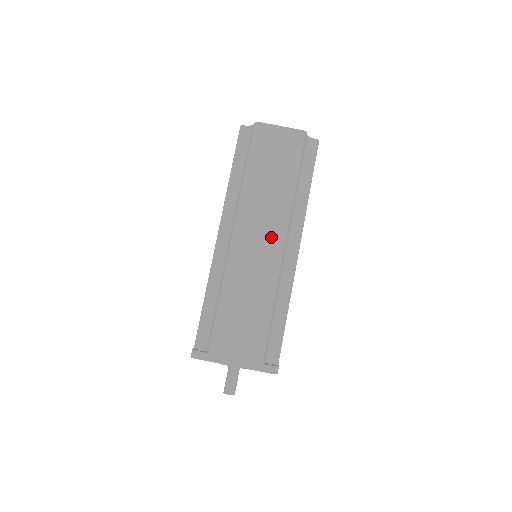
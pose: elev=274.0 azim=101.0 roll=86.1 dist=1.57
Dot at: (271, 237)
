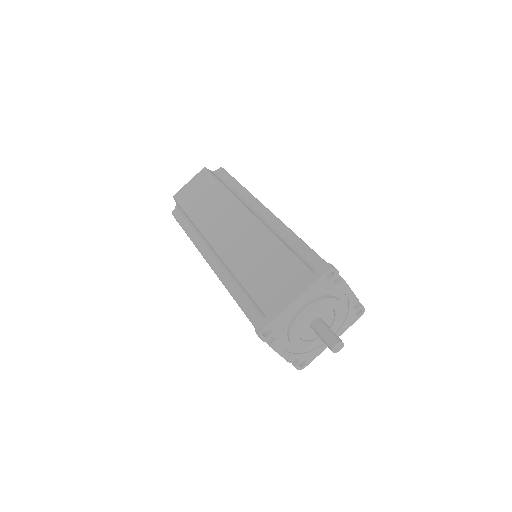
Dot at: (237, 218)
